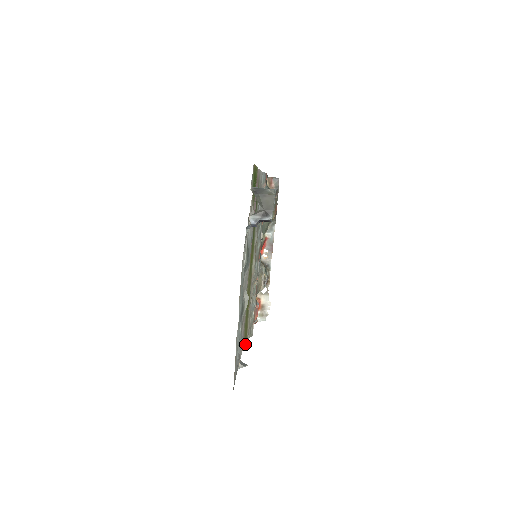
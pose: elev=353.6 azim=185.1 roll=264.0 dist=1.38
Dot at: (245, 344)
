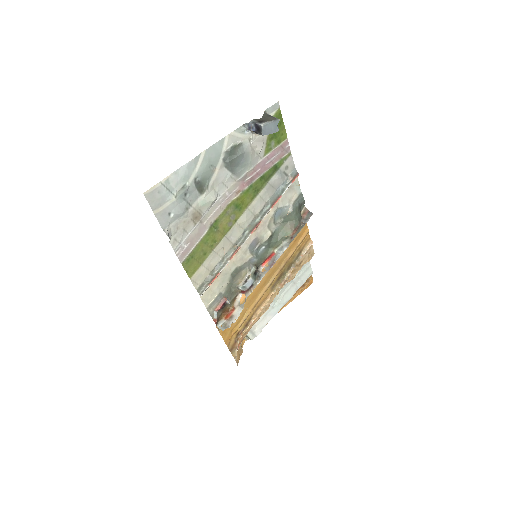
Dot at: (188, 274)
